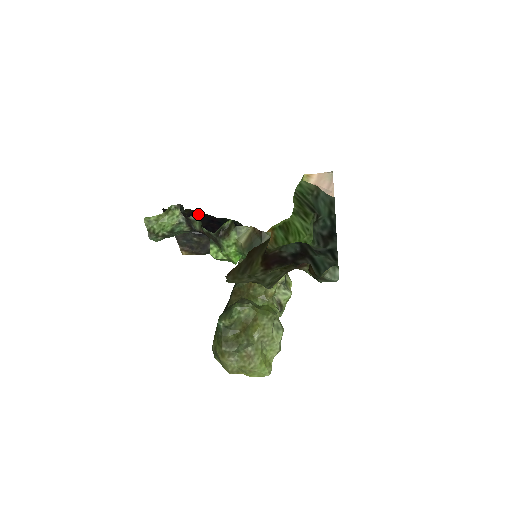
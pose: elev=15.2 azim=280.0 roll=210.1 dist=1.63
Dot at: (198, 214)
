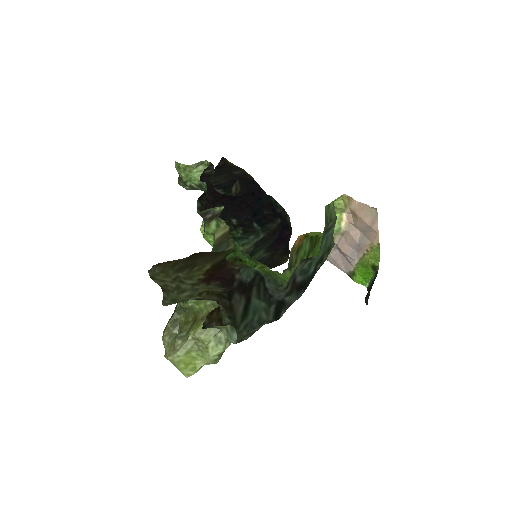
Dot at: (247, 179)
